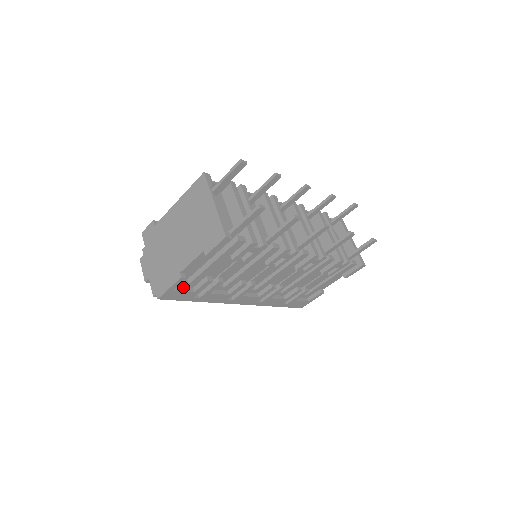
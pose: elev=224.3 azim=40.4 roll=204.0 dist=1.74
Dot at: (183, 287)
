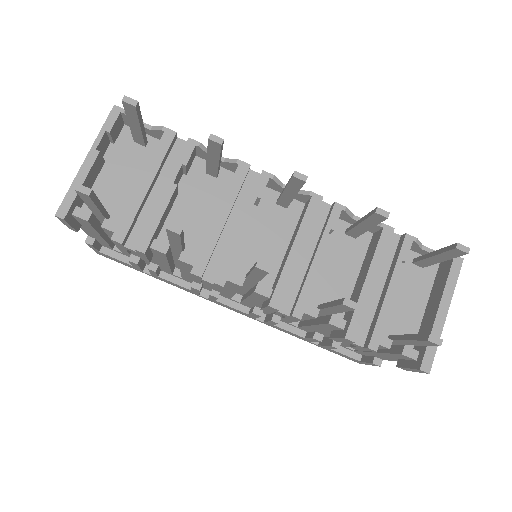
Dot at: (119, 253)
